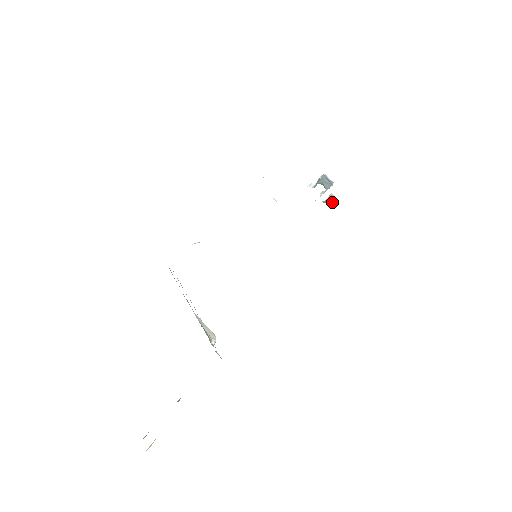
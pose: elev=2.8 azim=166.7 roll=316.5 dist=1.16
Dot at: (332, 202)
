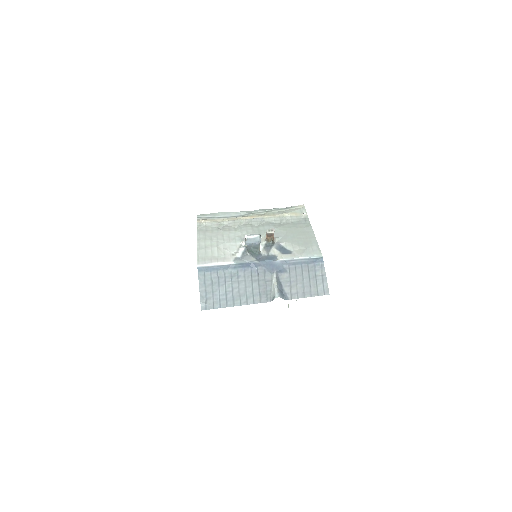
Dot at: (273, 236)
